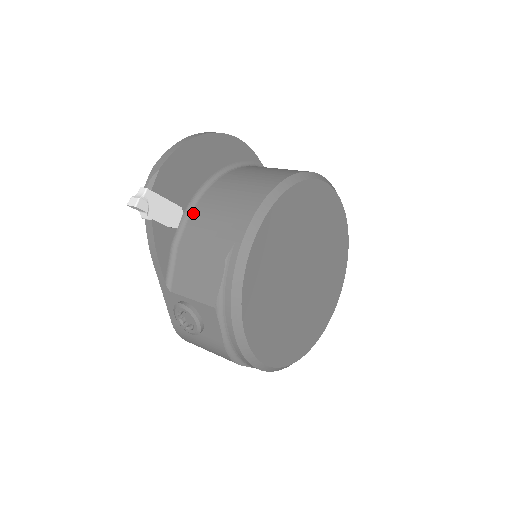
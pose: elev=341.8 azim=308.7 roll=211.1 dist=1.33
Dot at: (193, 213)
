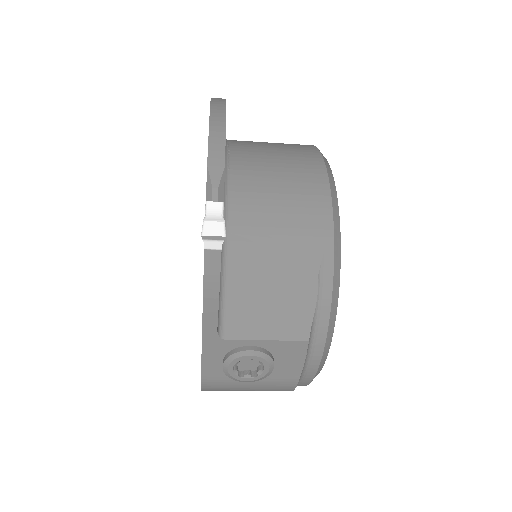
Dot at: (232, 222)
